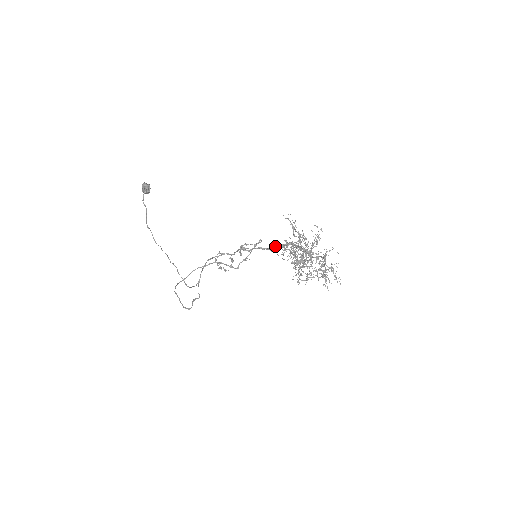
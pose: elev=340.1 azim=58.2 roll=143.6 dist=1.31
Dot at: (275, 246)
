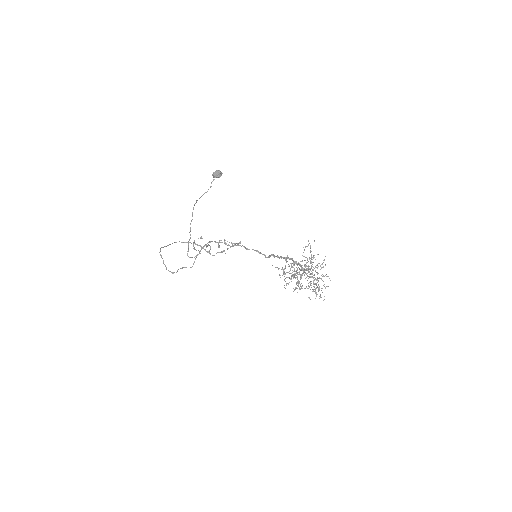
Dot at: occluded
